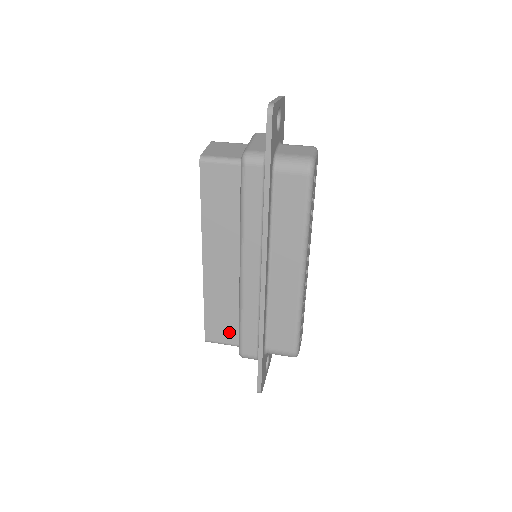
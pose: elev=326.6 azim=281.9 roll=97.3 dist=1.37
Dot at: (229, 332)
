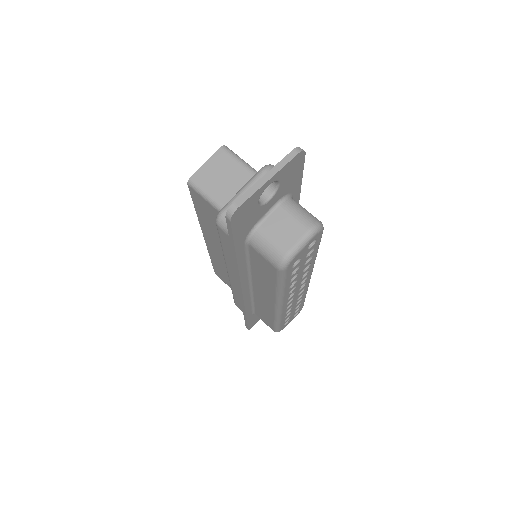
Dot at: occluded
